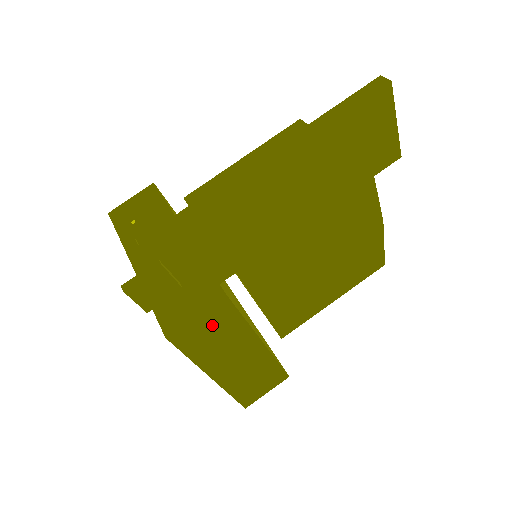
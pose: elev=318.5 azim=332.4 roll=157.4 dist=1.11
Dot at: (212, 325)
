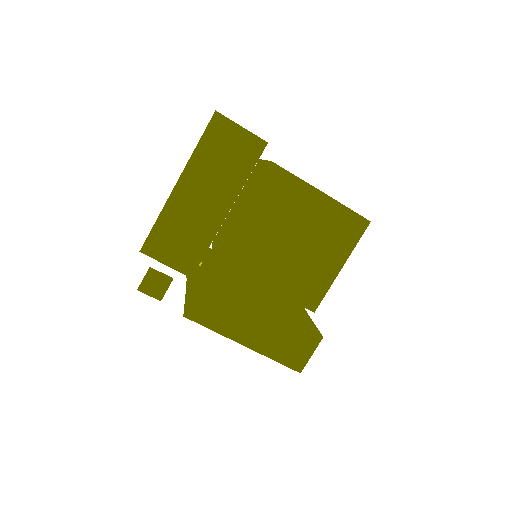
Dot at: (212, 301)
